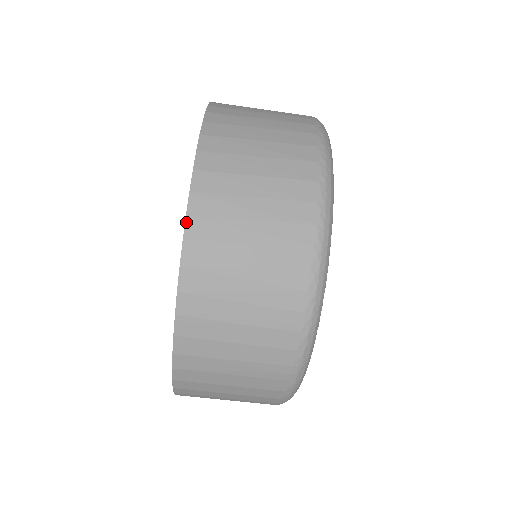
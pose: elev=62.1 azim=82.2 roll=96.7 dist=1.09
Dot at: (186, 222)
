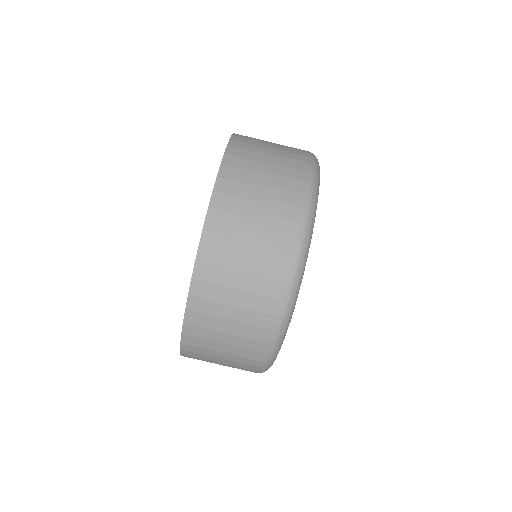
Dot at: (212, 195)
